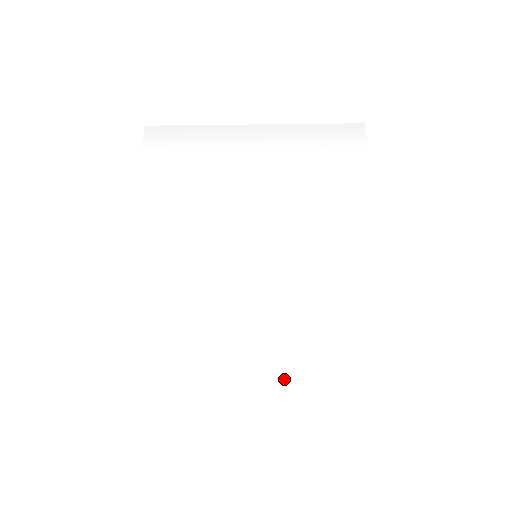
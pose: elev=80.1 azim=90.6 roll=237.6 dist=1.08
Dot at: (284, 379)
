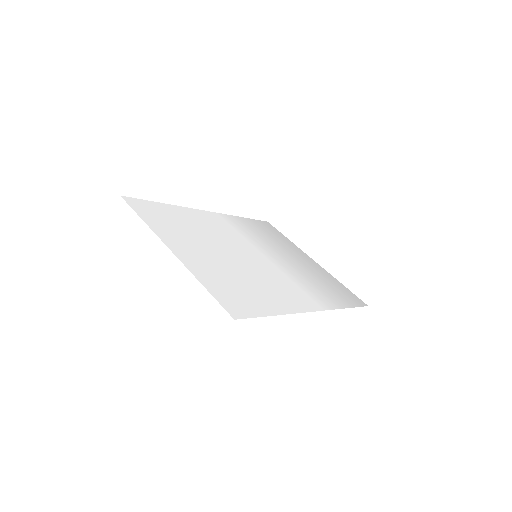
Dot at: (207, 263)
